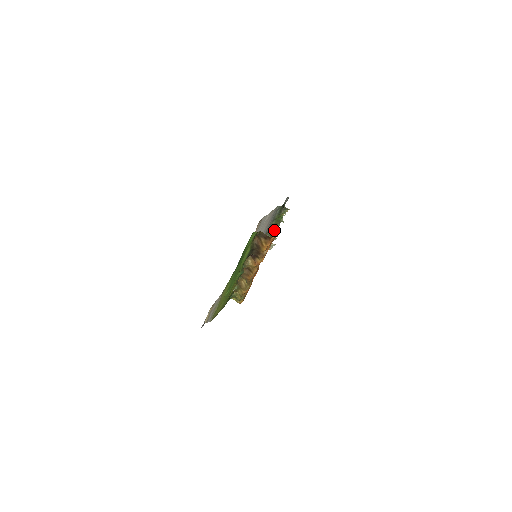
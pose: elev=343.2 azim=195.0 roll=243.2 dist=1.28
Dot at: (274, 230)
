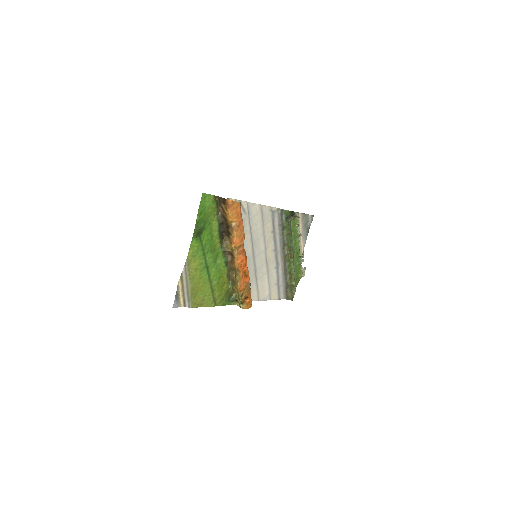
Dot at: (294, 246)
